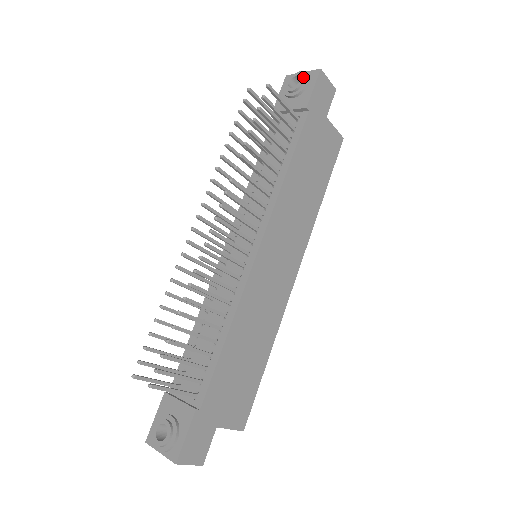
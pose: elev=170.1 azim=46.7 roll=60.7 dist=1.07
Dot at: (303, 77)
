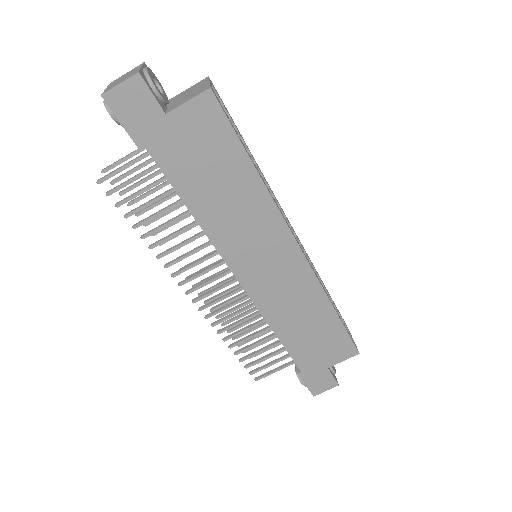
Dot at: occluded
